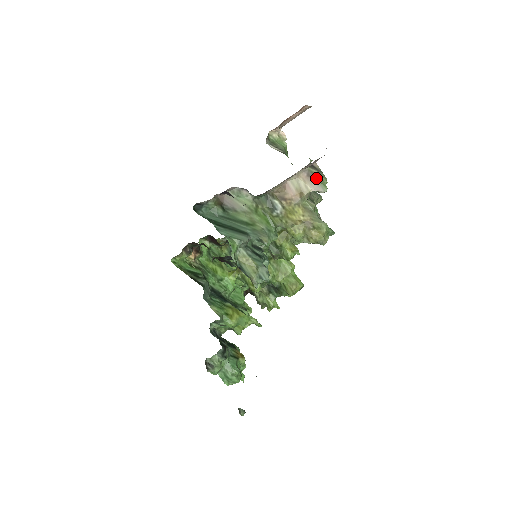
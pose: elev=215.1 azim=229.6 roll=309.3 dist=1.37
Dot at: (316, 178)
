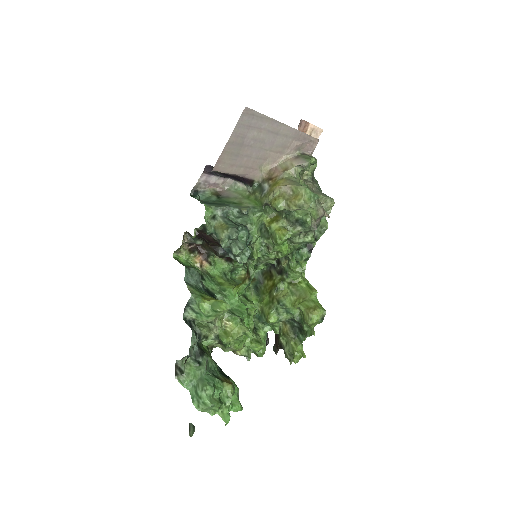
Dot at: (303, 157)
